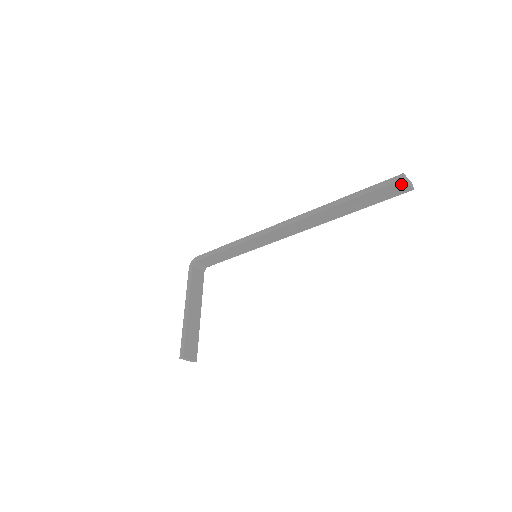
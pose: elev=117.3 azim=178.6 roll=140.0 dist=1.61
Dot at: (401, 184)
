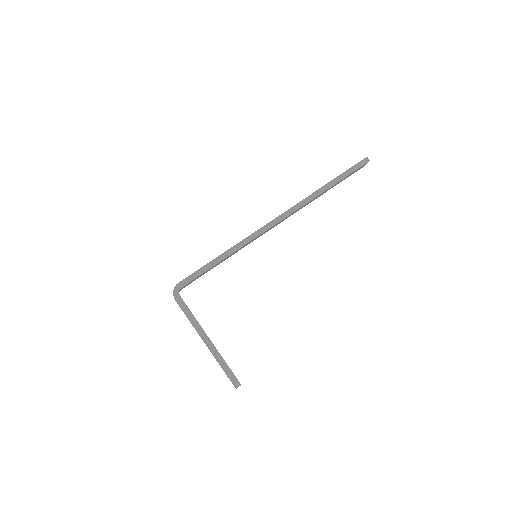
Dot at: (364, 165)
